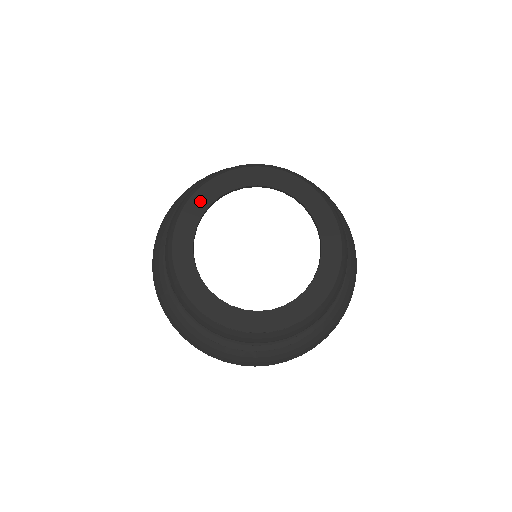
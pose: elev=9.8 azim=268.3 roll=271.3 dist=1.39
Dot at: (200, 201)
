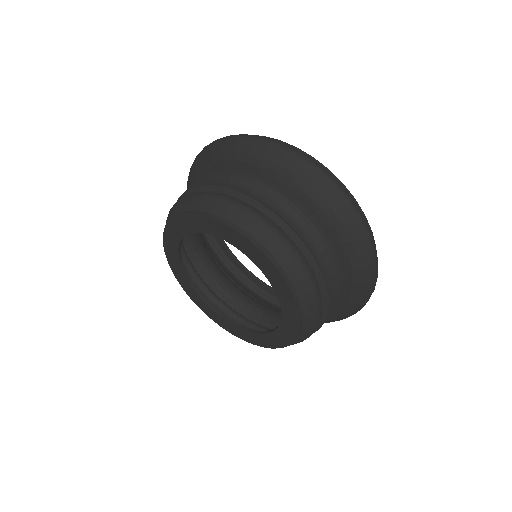
Dot at: (173, 234)
